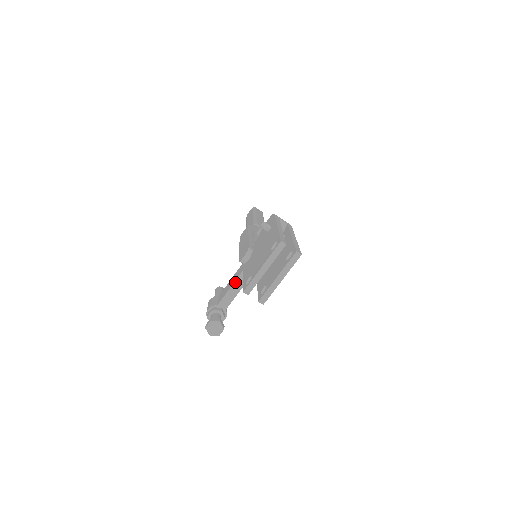
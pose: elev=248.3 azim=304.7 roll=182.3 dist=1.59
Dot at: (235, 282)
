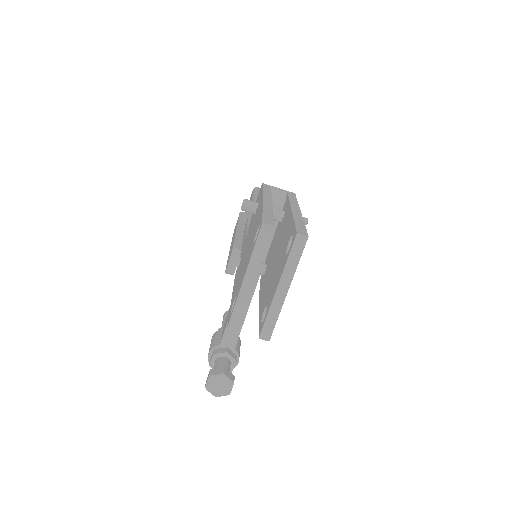
Dot at: occluded
